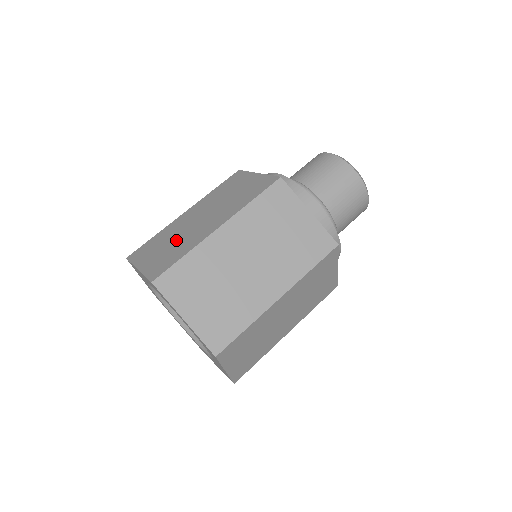
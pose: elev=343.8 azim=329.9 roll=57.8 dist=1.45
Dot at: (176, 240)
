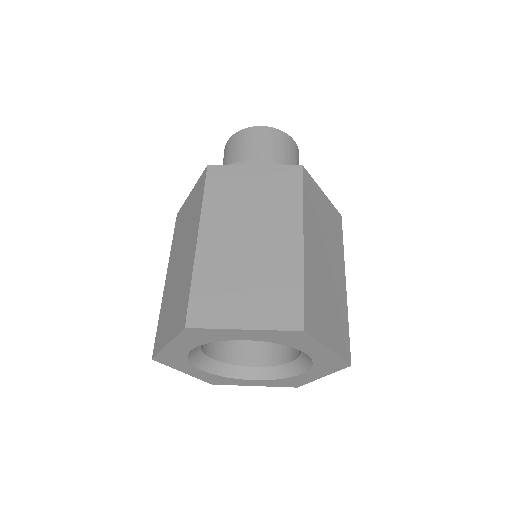
Dot at: (253, 274)
